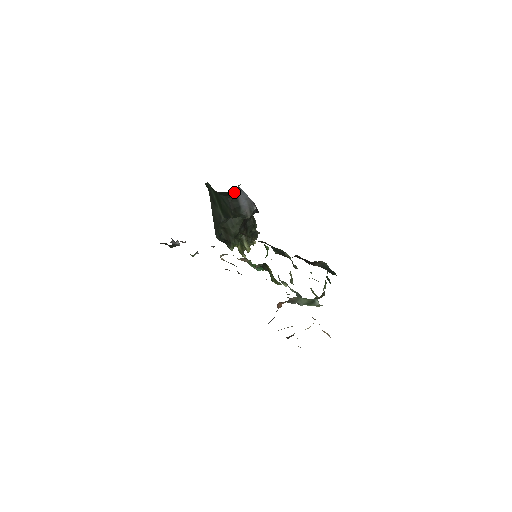
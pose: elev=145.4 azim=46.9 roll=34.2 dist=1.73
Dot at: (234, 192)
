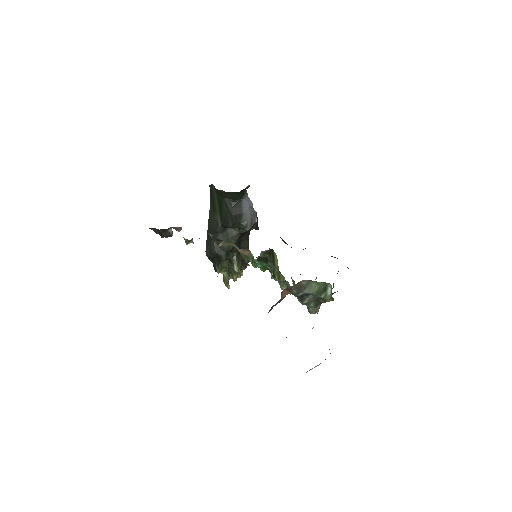
Dot at: (239, 196)
